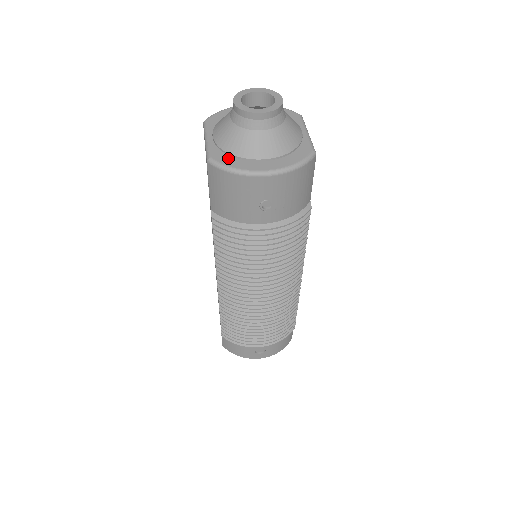
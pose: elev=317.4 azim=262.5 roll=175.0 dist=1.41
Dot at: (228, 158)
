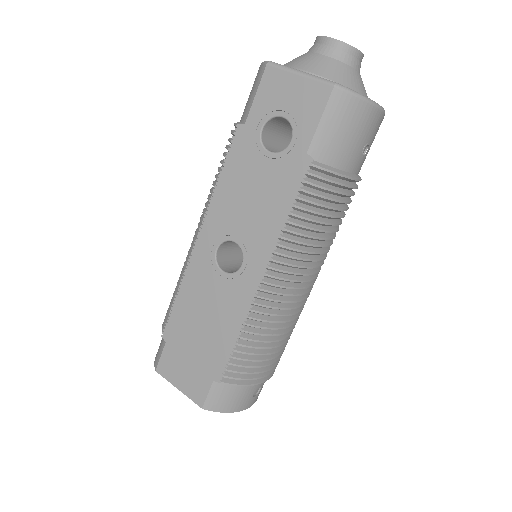
Dot at: occluded
